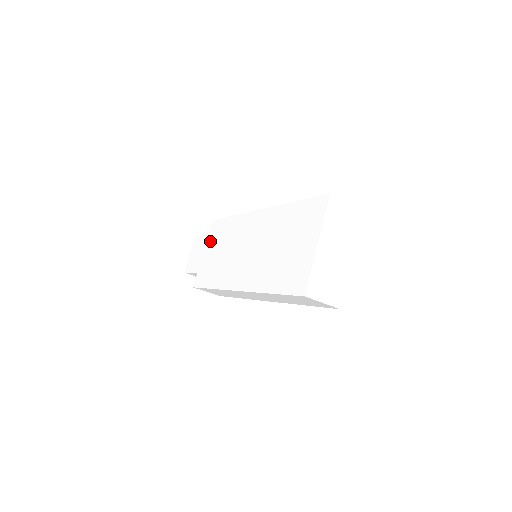
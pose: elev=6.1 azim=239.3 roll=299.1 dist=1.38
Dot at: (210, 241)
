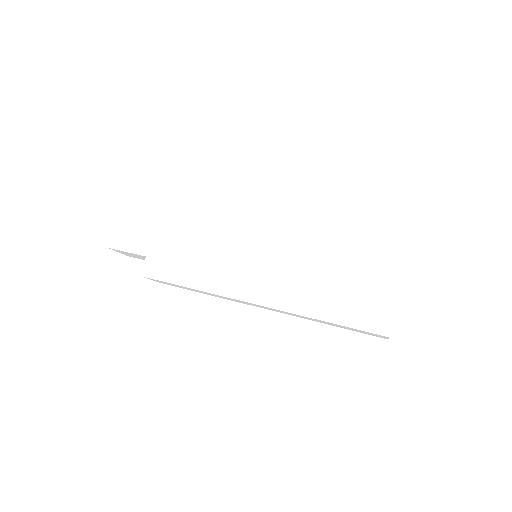
Dot at: (169, 217)
